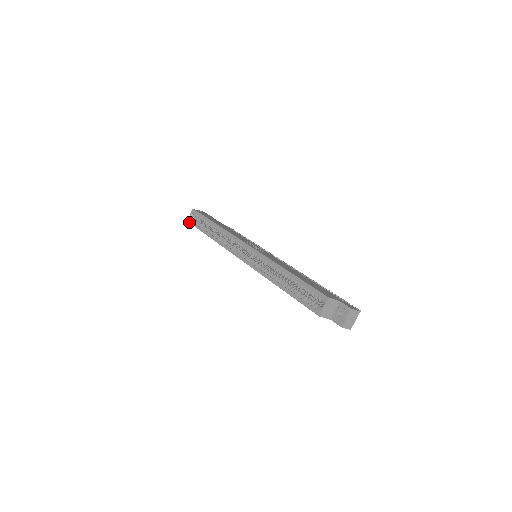
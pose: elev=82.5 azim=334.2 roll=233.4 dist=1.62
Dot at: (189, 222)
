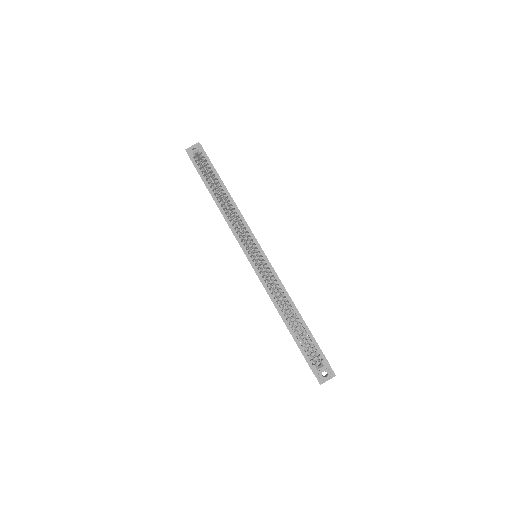
Dot at: (190, 158)
